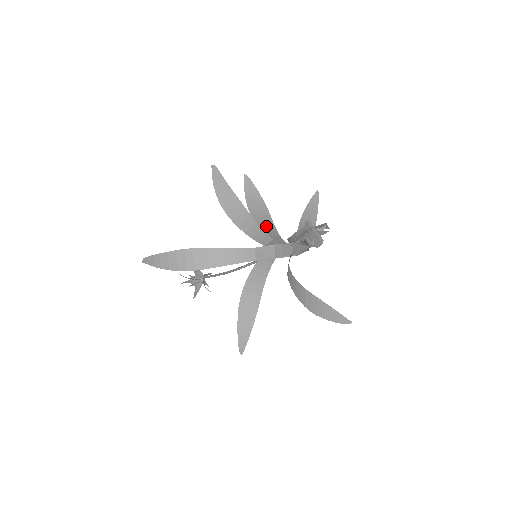
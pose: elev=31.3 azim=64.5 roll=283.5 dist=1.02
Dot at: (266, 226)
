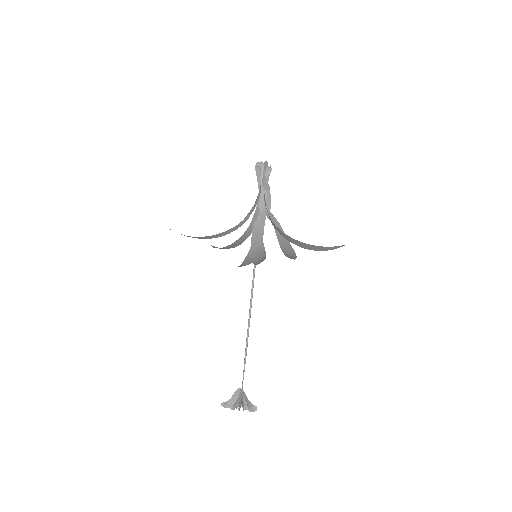
Dot at: occluded
